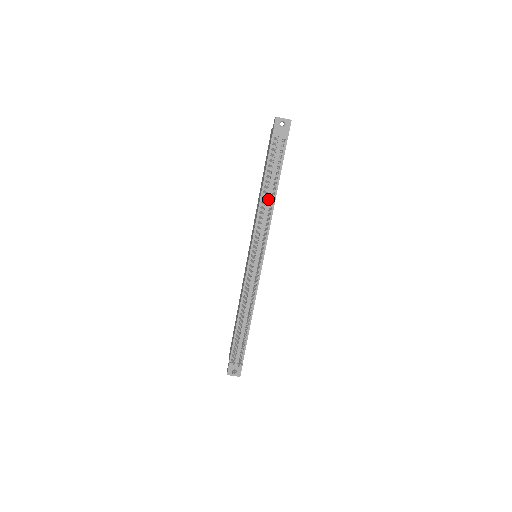
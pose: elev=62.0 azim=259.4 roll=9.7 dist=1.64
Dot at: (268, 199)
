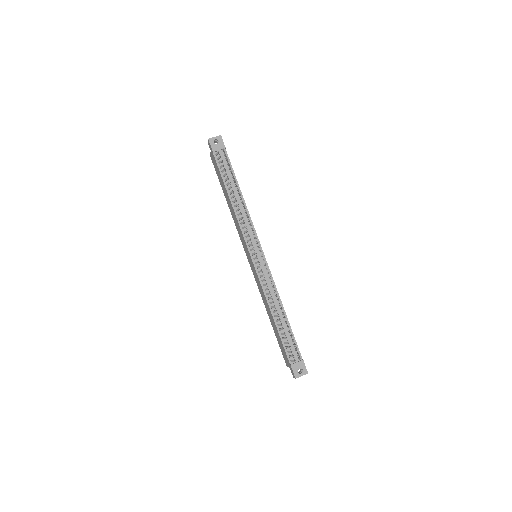
Dot at: (238, 201)
